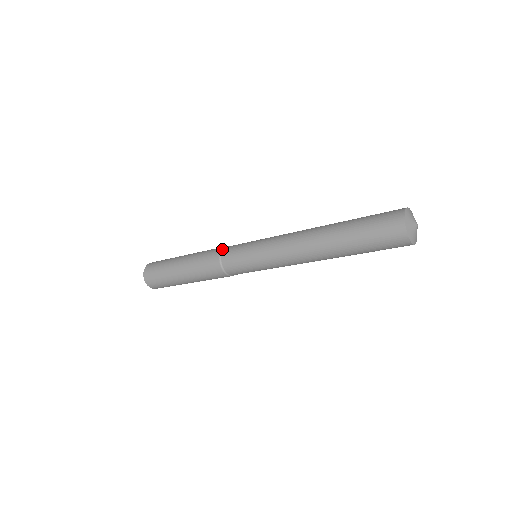
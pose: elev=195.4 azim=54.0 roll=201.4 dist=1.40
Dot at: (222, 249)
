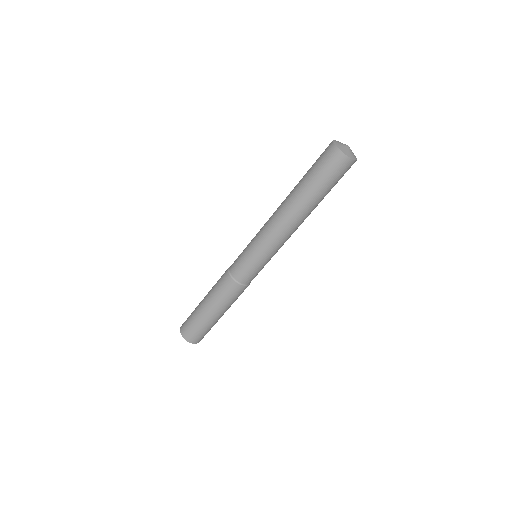
Dot at: occluded
